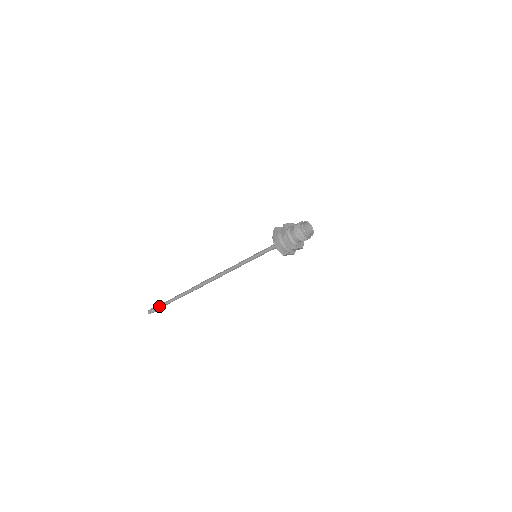
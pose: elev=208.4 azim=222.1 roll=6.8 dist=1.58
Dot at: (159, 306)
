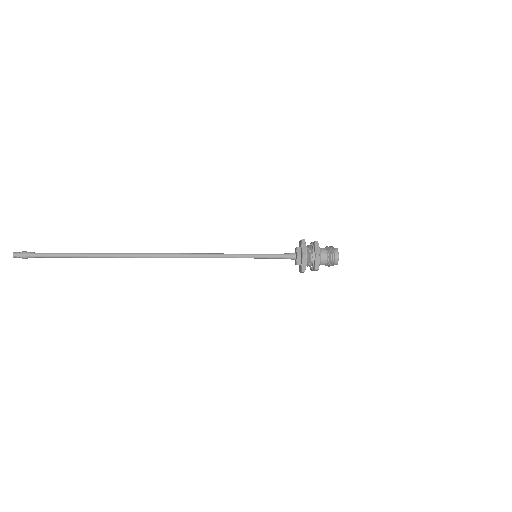
Dot at: occluded
